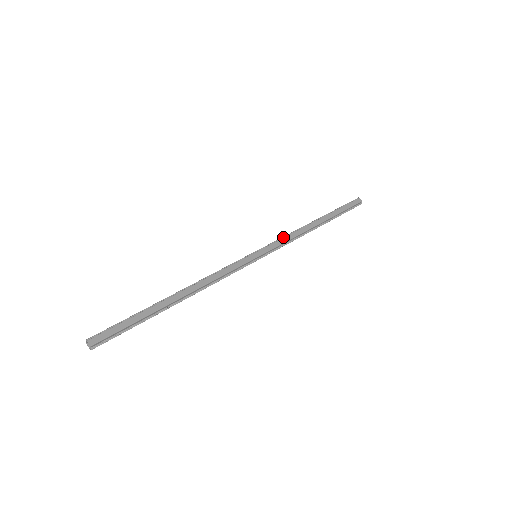
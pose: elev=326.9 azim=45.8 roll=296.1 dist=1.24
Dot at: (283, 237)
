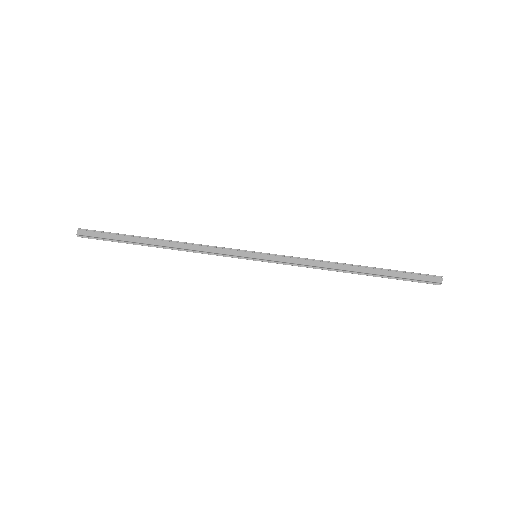
Dot at: (298, 257)
